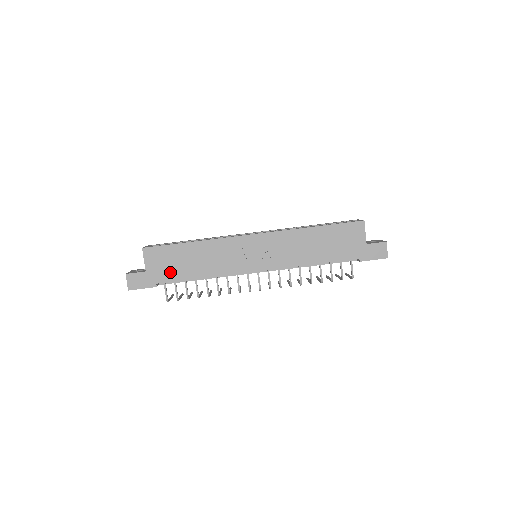
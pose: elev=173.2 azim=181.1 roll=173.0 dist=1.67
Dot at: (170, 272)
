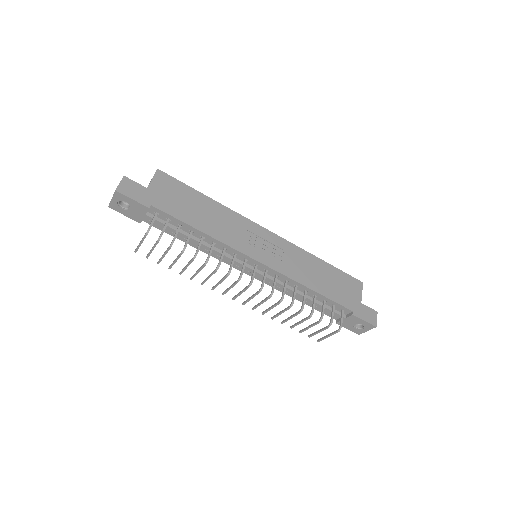
Dot at: (172, 205)
